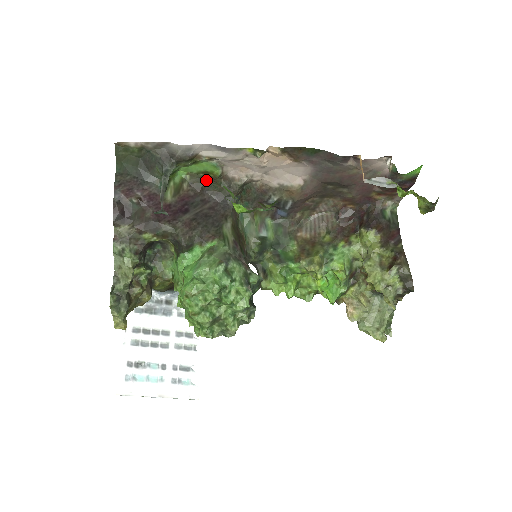
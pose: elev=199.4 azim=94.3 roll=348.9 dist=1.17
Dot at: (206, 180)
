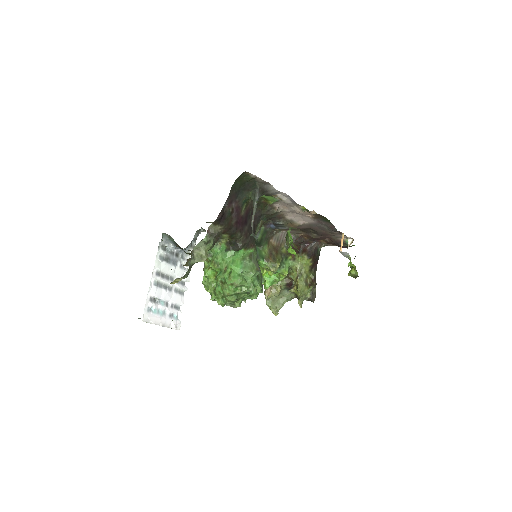
Dot at: (261, 201)
